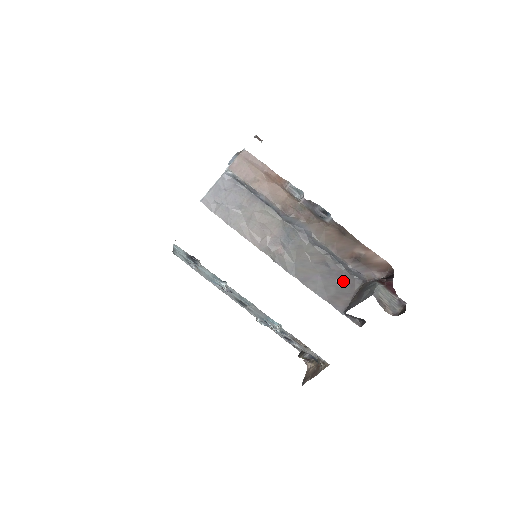
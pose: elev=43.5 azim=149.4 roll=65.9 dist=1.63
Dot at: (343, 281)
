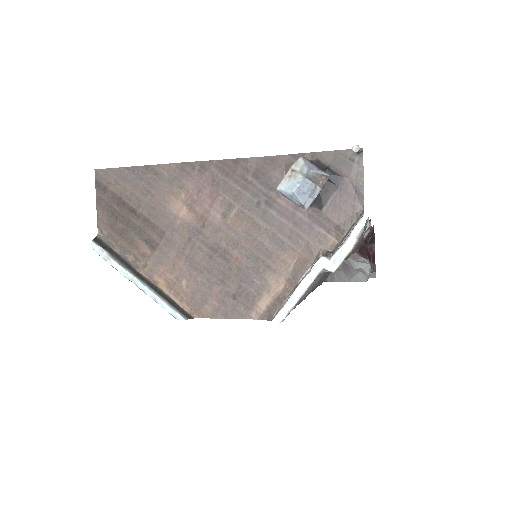
Dot at: occluded
